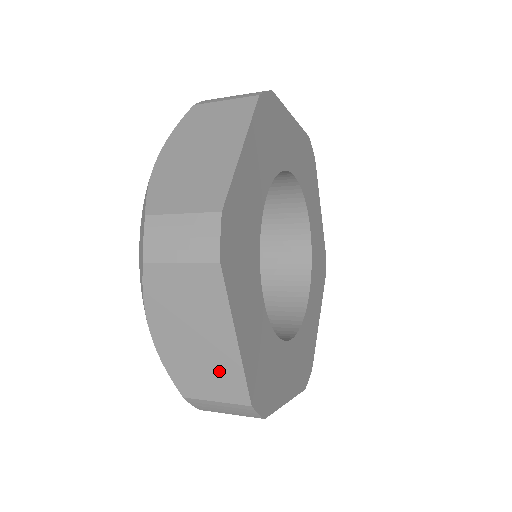
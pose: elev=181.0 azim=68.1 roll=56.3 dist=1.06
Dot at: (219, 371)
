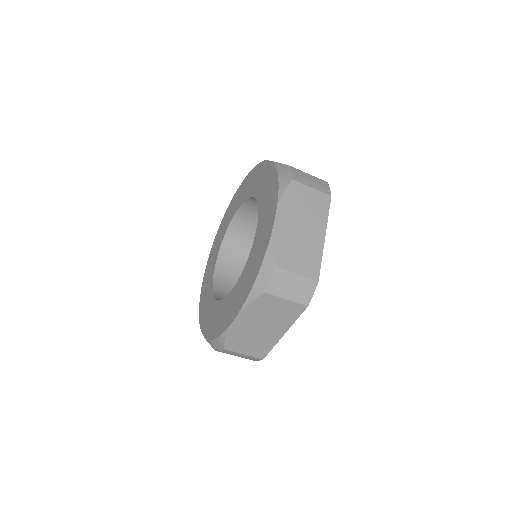
Dot at: (308, 253)
